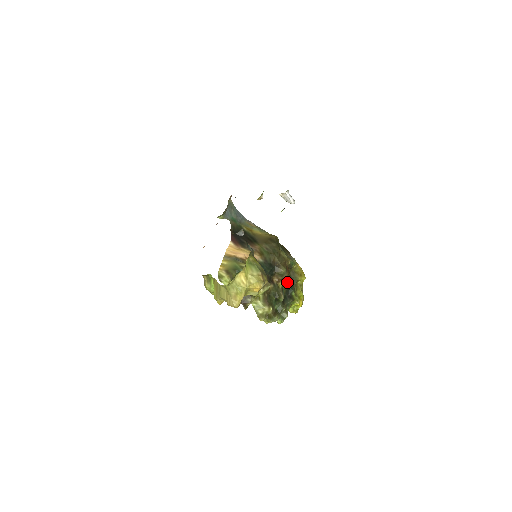
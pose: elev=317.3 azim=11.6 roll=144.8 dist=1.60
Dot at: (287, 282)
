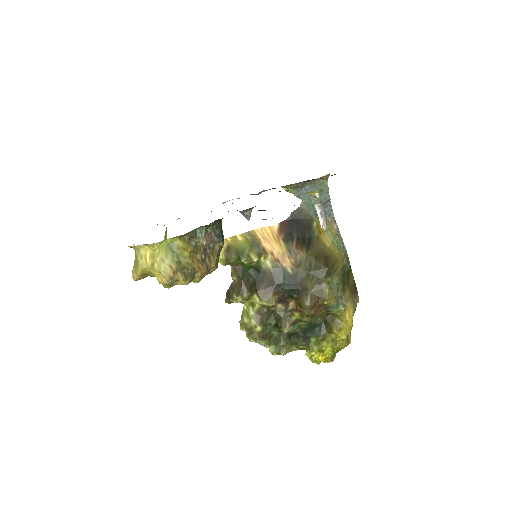
Dot at: (307, 320)
